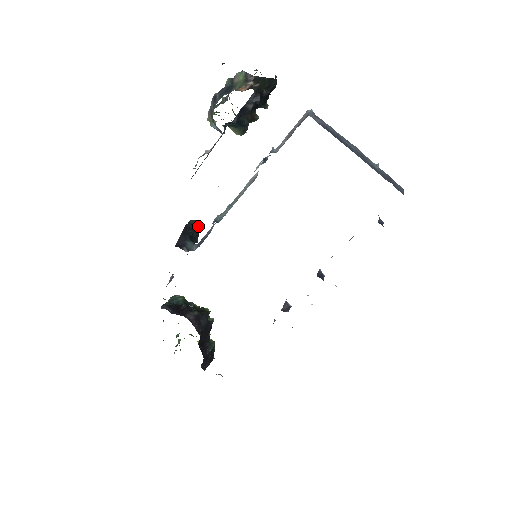
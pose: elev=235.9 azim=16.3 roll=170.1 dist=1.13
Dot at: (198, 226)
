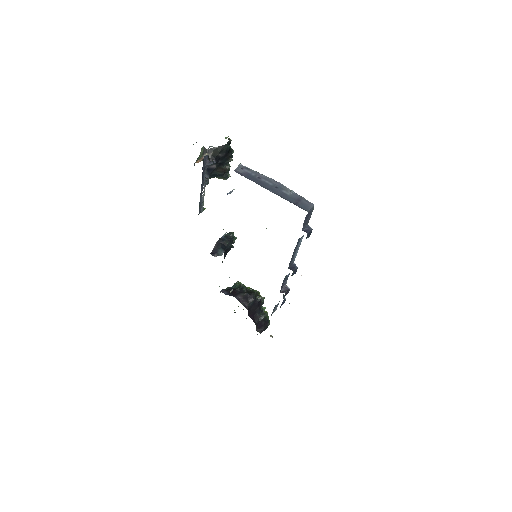
Dot at: (232, 236)
